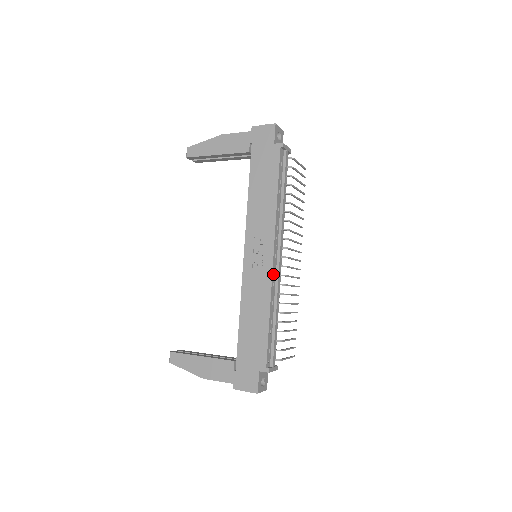
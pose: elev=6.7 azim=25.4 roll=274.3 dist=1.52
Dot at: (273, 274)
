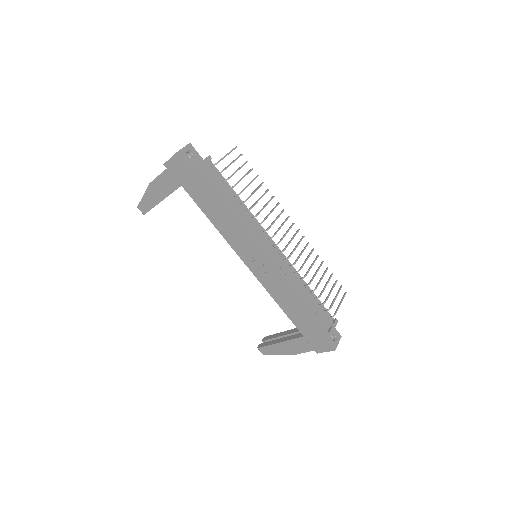
Dot at: (278, 268)
